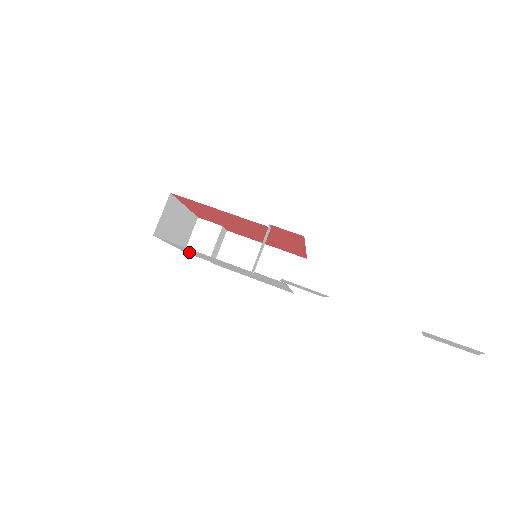
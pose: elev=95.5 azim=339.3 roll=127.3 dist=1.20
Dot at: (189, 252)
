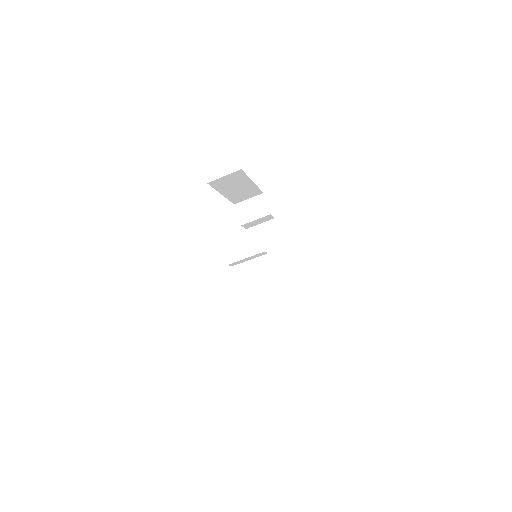
Dot at: occluded
